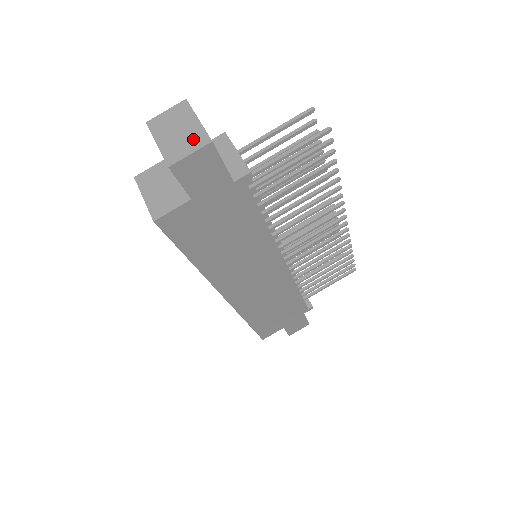
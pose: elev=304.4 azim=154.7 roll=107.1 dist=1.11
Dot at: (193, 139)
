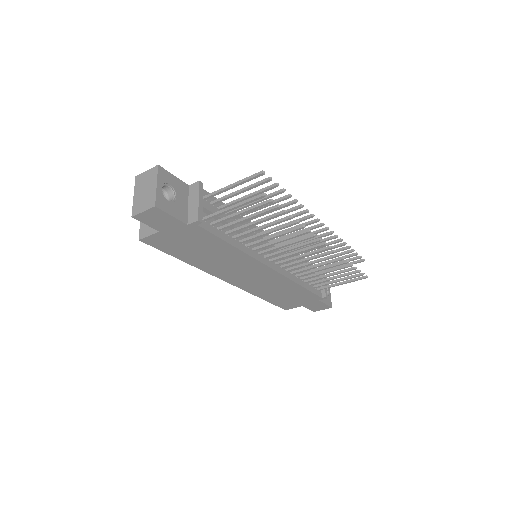
Dot at: (148, 200)
